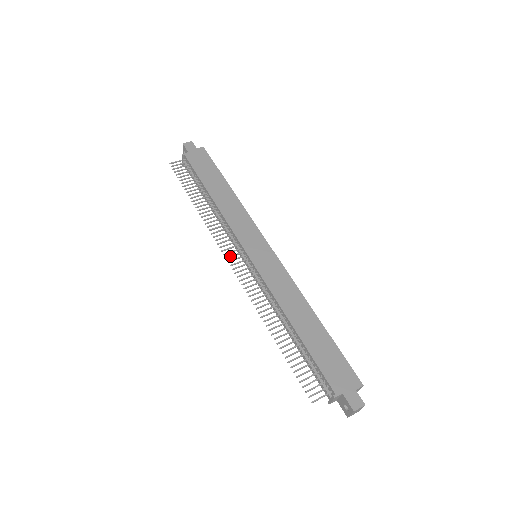
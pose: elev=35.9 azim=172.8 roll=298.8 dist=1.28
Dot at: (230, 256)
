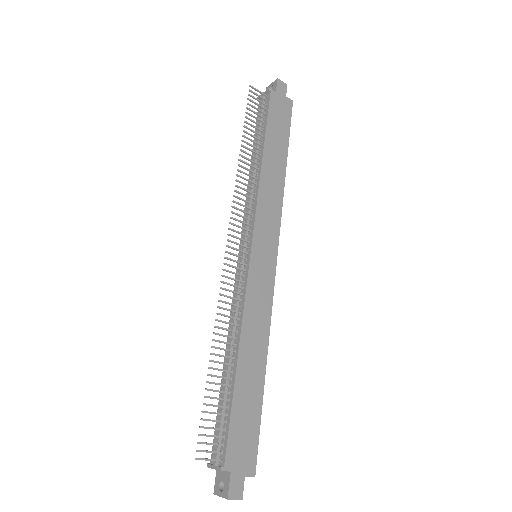
Dot at: occluded
